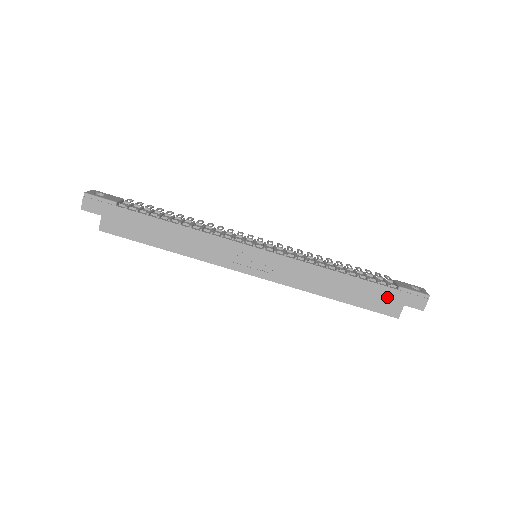
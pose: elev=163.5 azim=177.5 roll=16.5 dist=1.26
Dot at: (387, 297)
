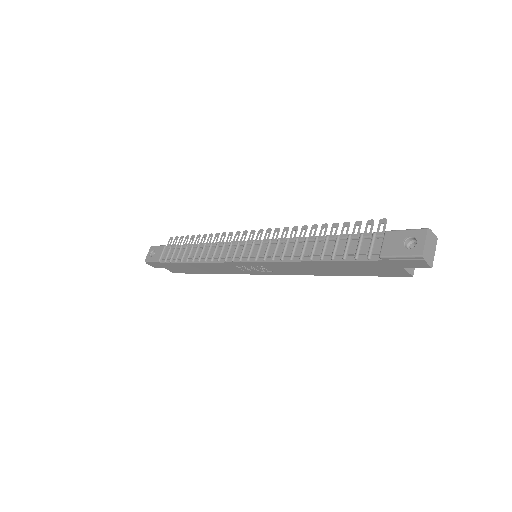
Dot at: (378, 266)
